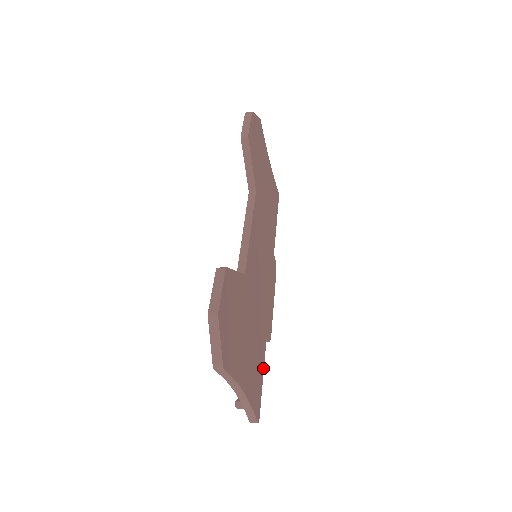
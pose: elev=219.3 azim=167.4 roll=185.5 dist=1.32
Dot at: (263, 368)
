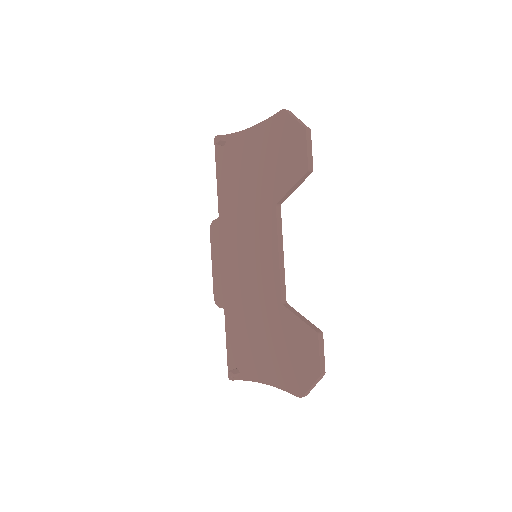
Dot at: occluded
